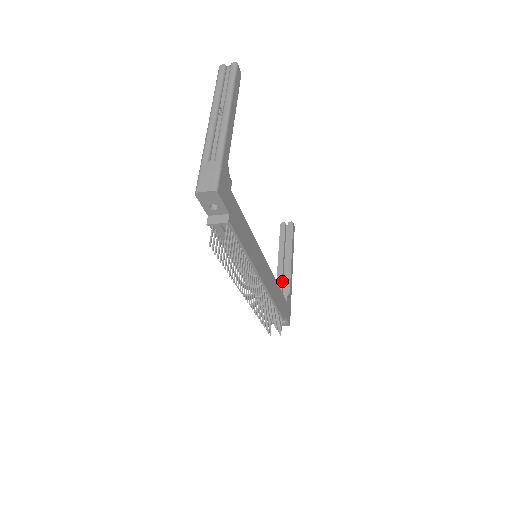
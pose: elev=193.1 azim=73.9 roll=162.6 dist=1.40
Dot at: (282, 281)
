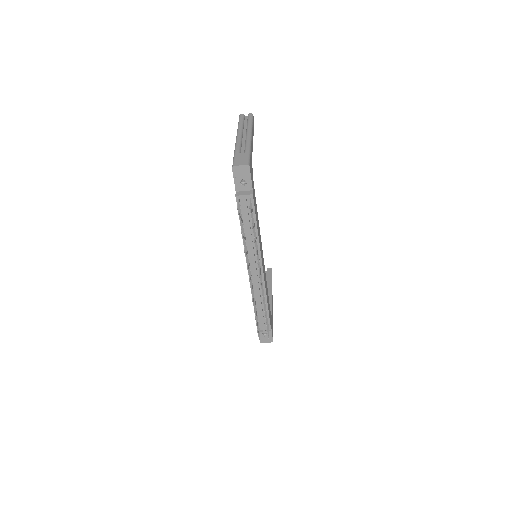
Dot at: occluded
